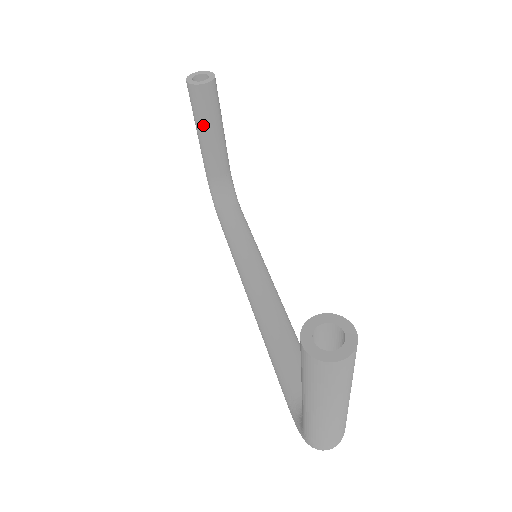
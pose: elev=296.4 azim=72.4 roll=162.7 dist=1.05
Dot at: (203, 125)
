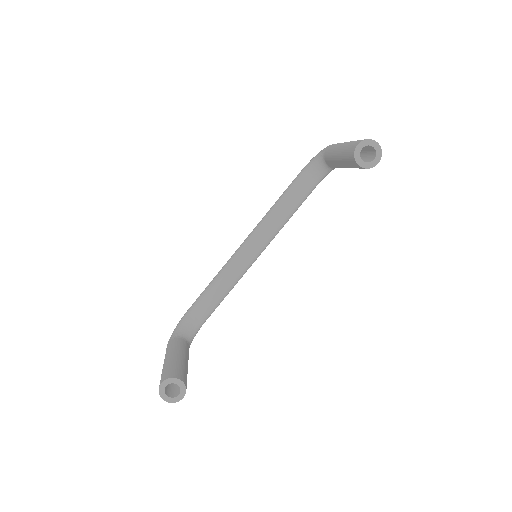
Dot at: (341, 159)
